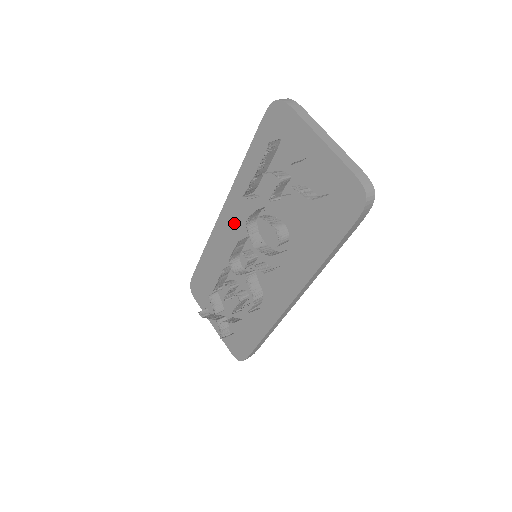
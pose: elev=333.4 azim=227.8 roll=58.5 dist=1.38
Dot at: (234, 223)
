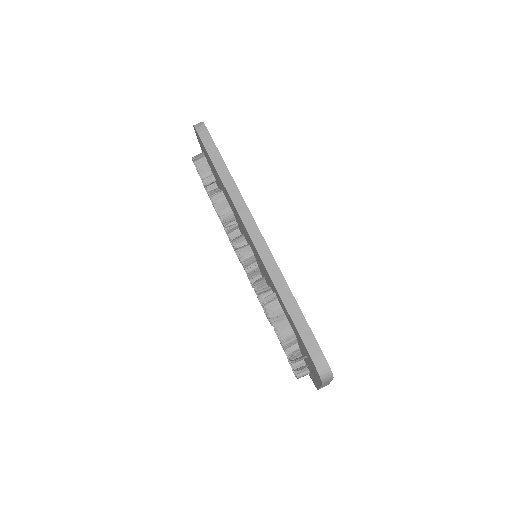
Dot at: (253, 248)
